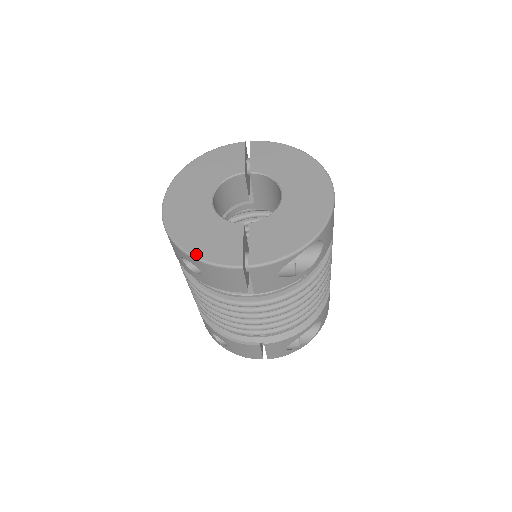
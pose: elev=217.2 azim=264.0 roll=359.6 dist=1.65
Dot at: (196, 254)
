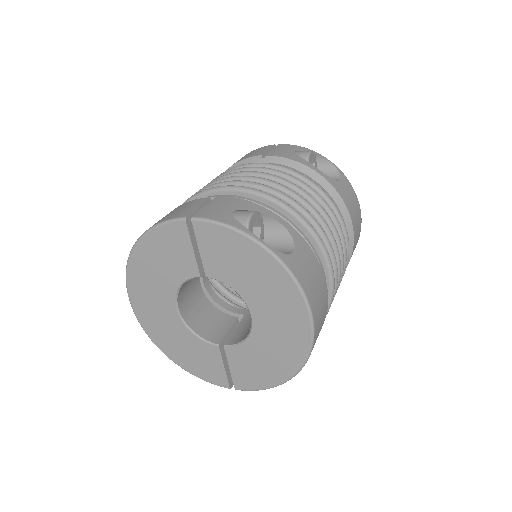
Dot at: (186, 369)
